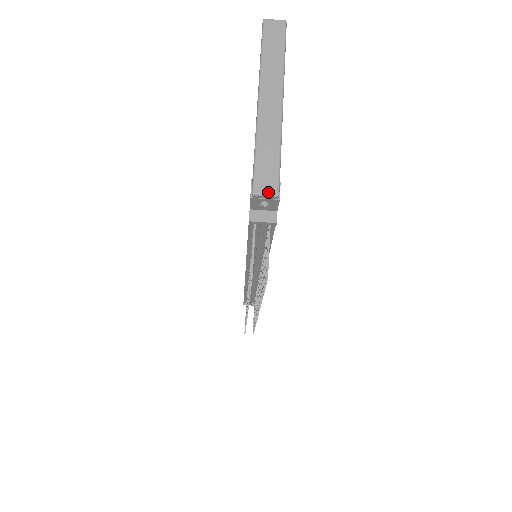
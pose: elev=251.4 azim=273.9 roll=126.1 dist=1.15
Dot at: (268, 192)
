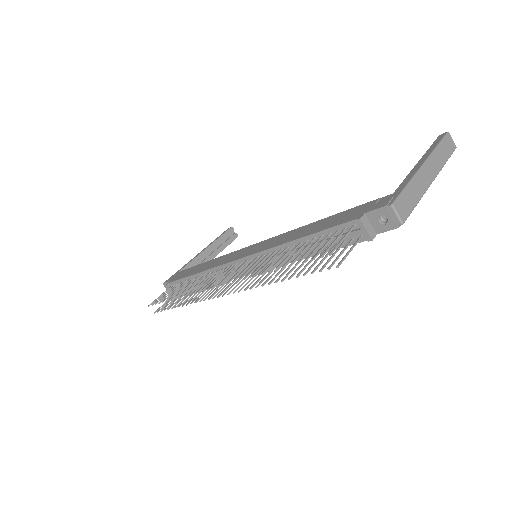
Dot at: (400, 215)
